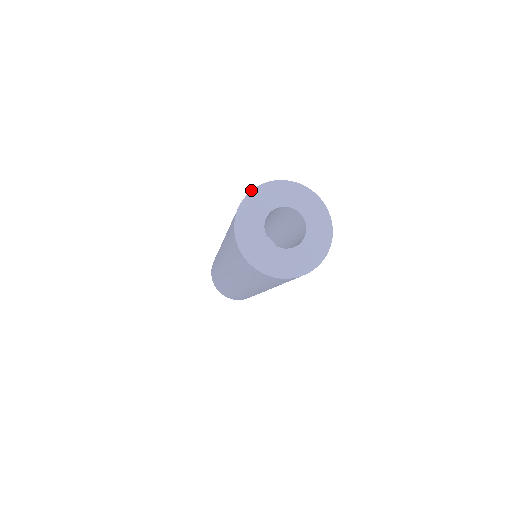
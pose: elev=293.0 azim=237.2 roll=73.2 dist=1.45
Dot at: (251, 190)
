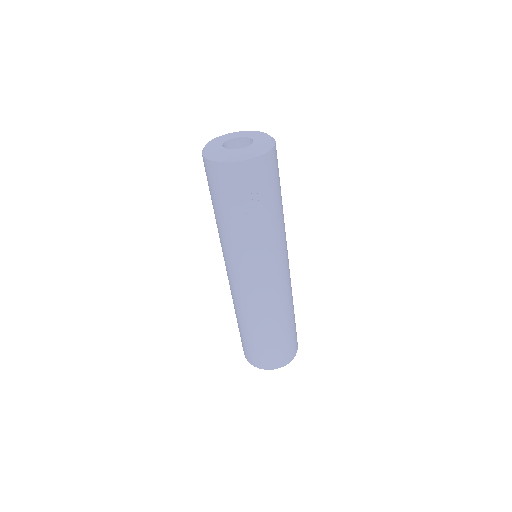
Dot at: occluded
